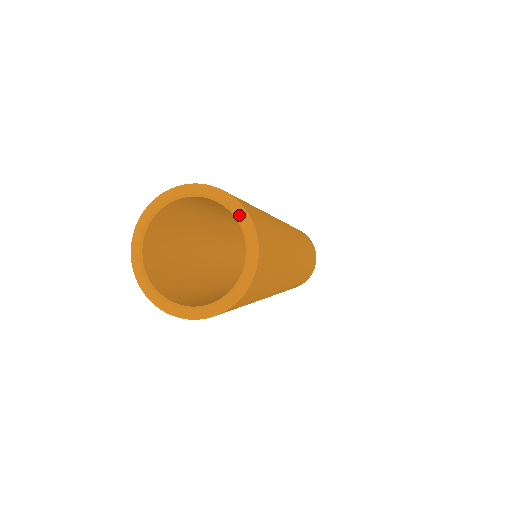
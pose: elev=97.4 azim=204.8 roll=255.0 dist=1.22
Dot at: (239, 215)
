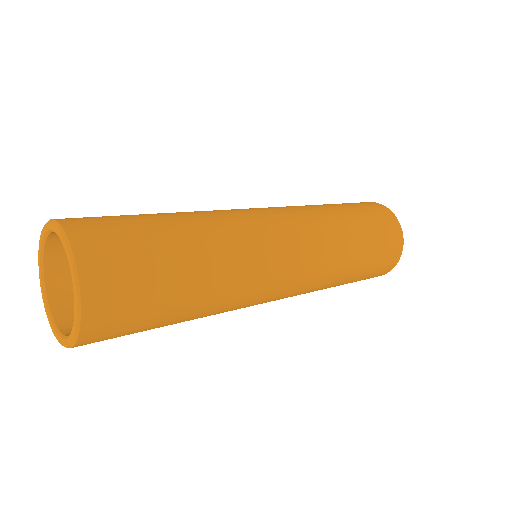
Dot at: (74, 289)
